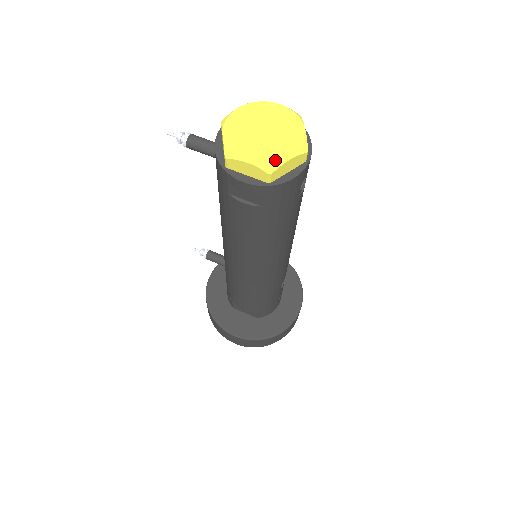
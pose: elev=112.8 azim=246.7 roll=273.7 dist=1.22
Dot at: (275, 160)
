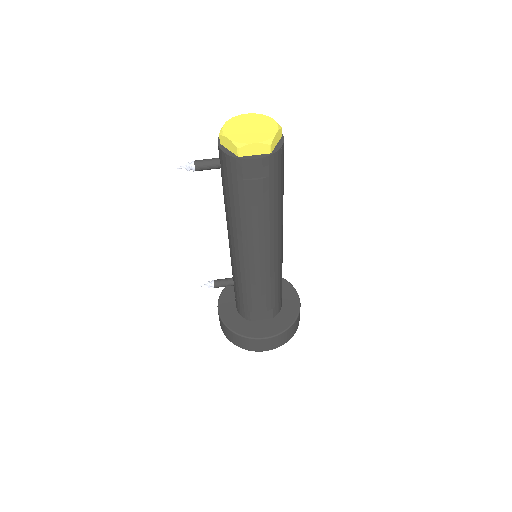
Dot at: (269, 136)
